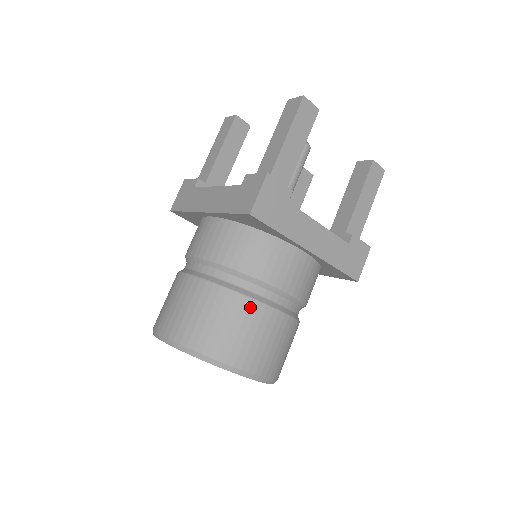
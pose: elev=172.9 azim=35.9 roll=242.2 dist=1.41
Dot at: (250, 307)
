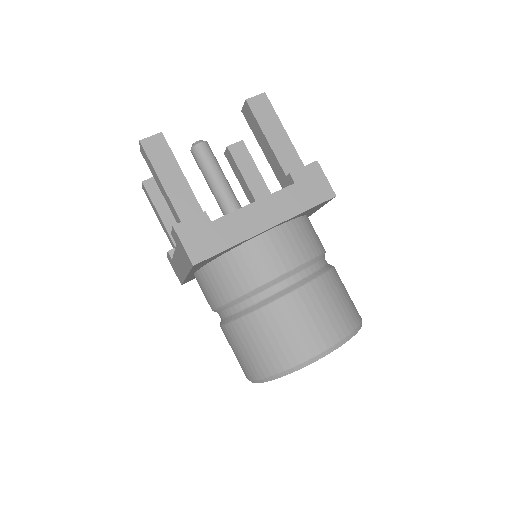
Dot at: (272, 312)
